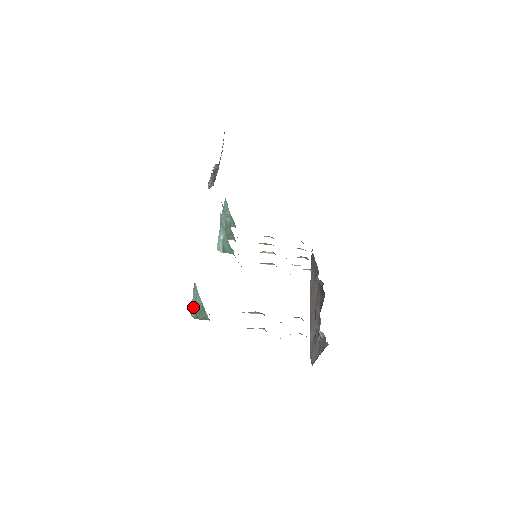
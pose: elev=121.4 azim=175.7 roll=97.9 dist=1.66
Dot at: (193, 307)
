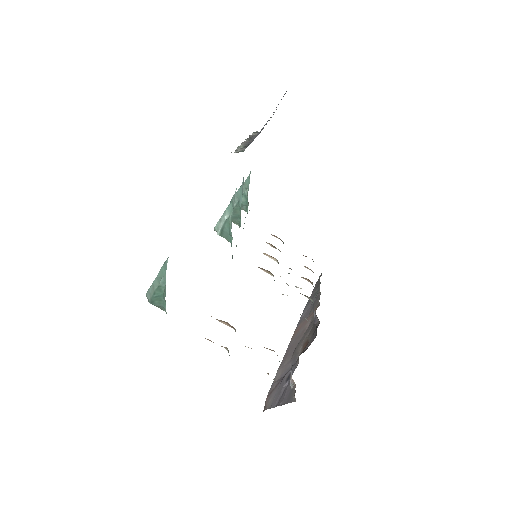
Dot at: (153, 287)
